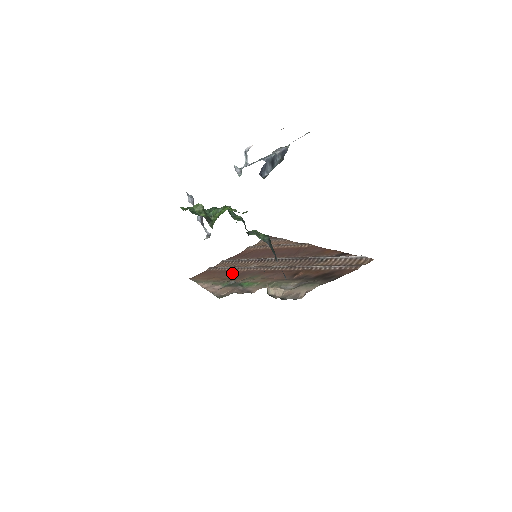
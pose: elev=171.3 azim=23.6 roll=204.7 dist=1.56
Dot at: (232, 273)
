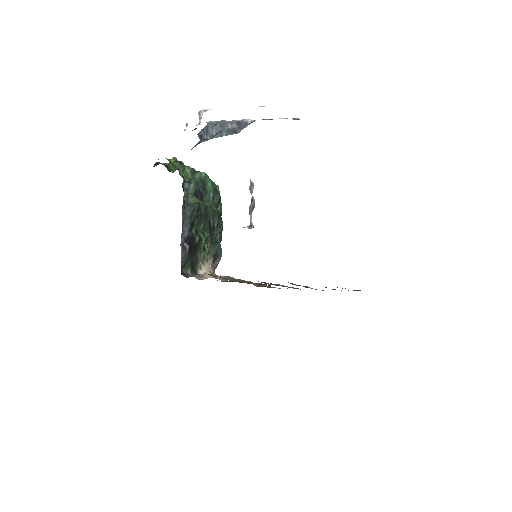
Dot at: occluded
